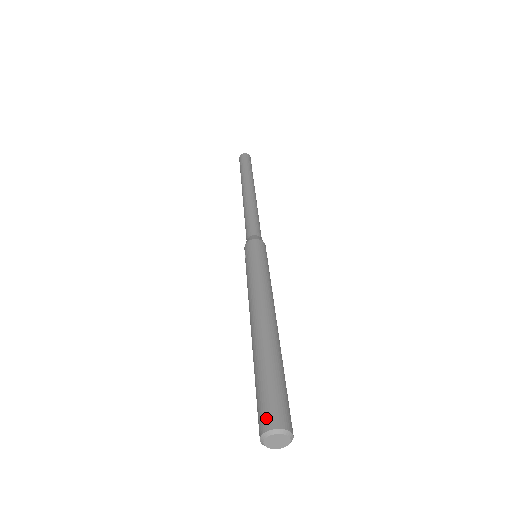
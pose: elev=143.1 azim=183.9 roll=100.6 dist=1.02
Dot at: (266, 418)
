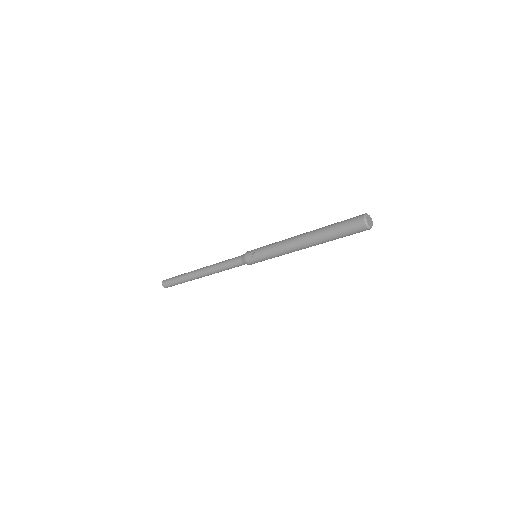
Dot at: (358, 217)
